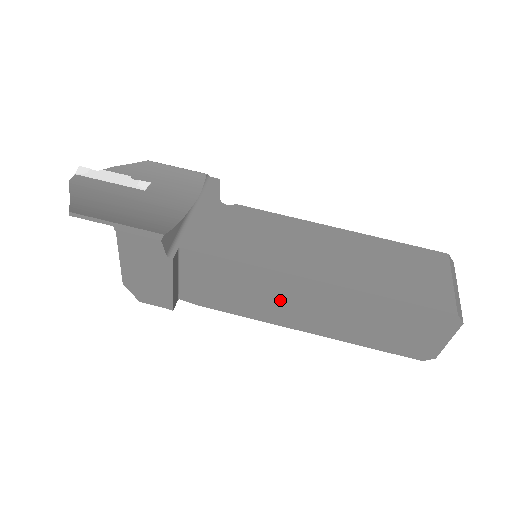
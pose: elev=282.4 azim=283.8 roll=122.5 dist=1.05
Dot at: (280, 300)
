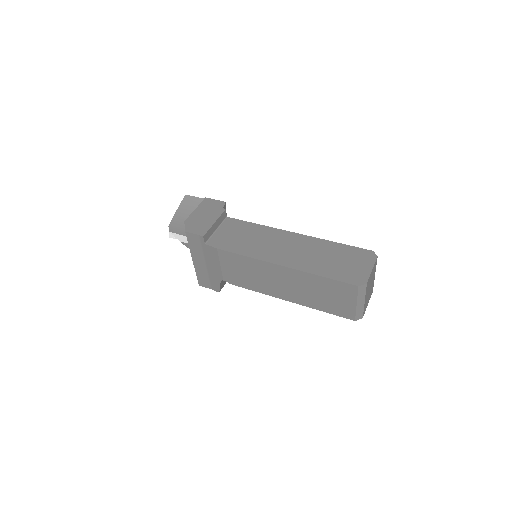
Dot at: (271, 244)
